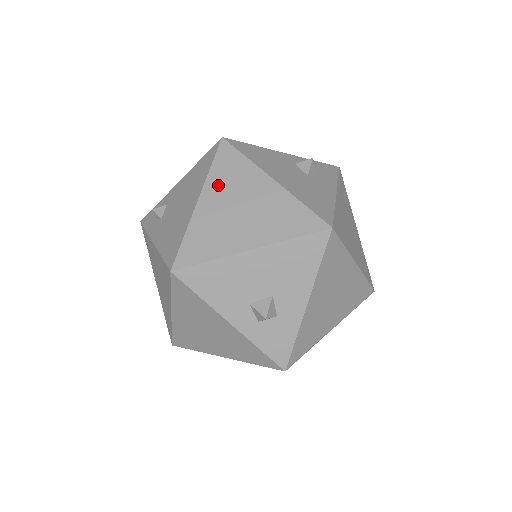
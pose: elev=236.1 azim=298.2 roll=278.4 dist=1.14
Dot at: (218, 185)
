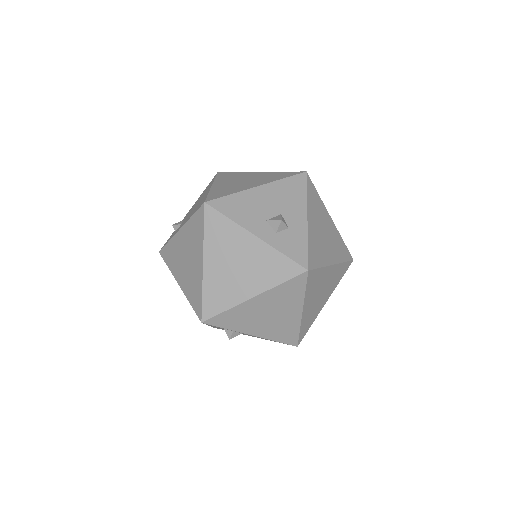
Dot at: (223, 180)
